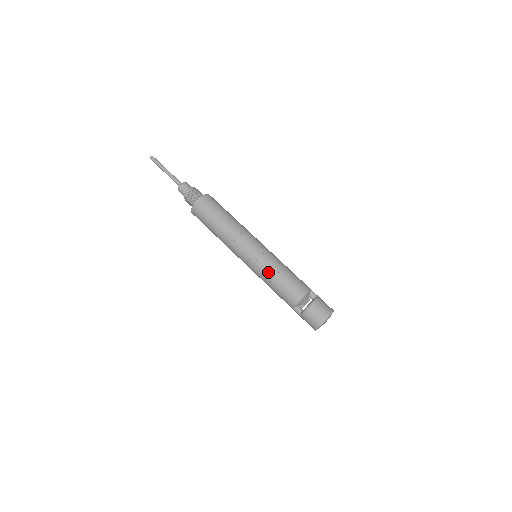
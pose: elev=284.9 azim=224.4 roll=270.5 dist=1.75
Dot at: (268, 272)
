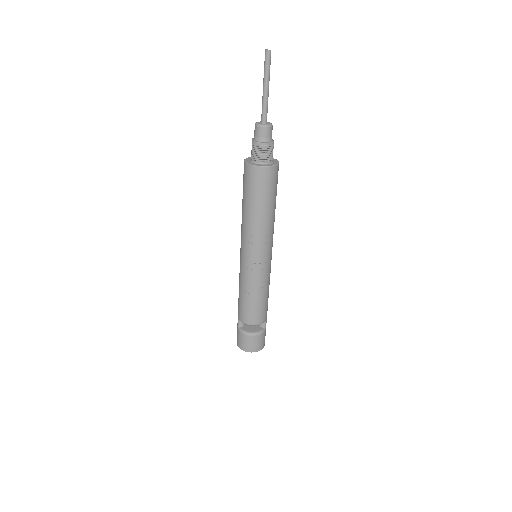
Dot at: (248, 286)
